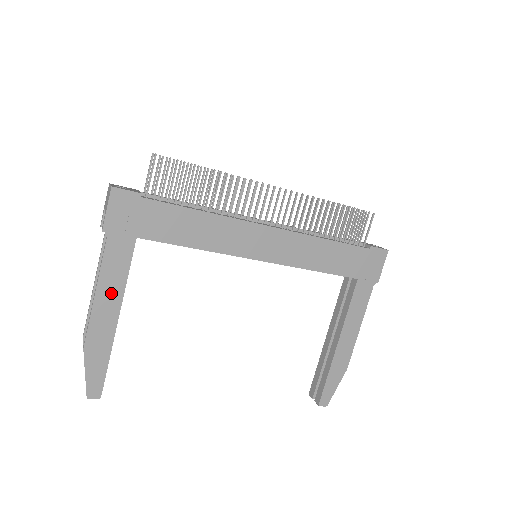
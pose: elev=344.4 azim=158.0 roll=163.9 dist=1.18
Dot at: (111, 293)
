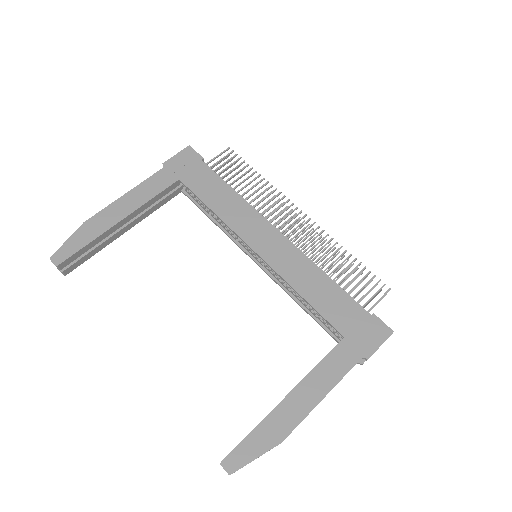
Dot at: (134, 201)
